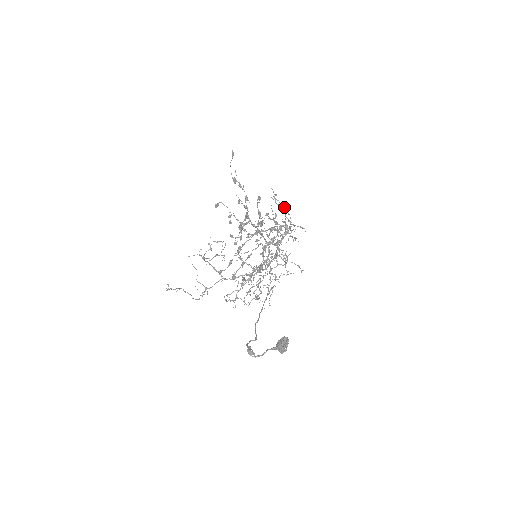
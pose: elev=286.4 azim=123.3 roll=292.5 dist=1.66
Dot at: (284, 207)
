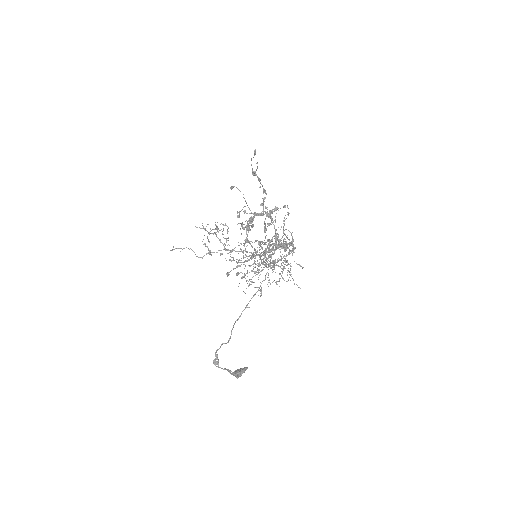
Dot at: occluded
